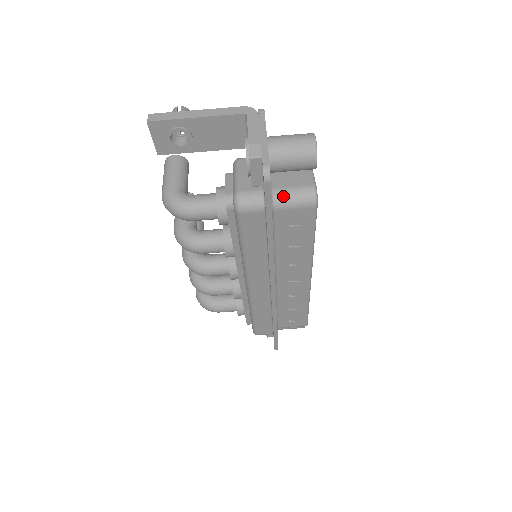
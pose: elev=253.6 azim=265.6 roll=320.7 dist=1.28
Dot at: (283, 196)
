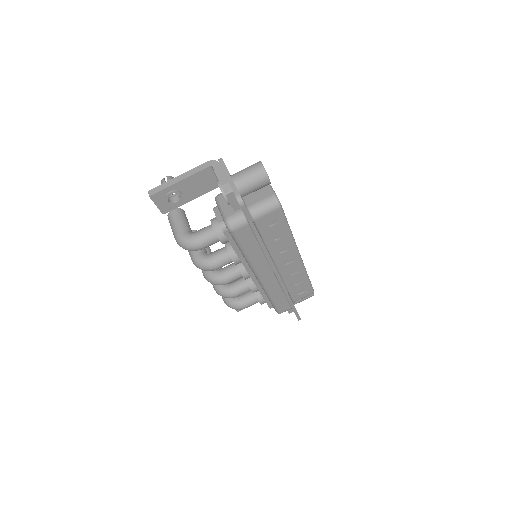
Dot at: (257, 209)
